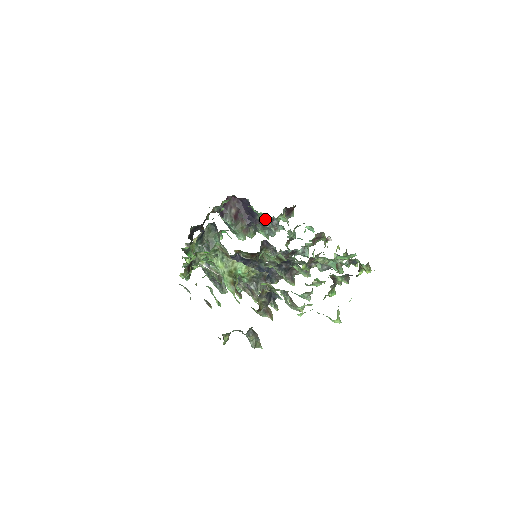
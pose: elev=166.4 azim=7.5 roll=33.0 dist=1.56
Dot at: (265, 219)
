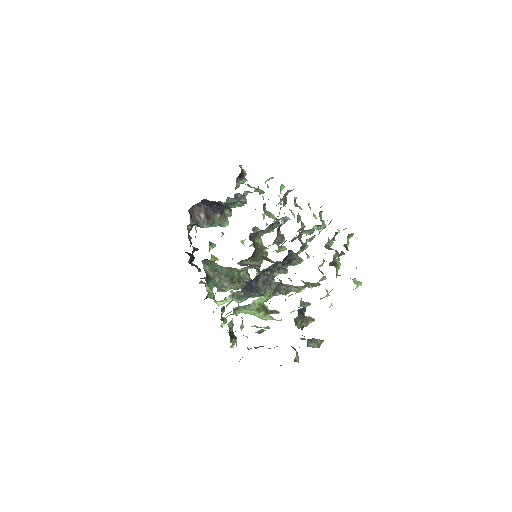
Dot at: occluded
